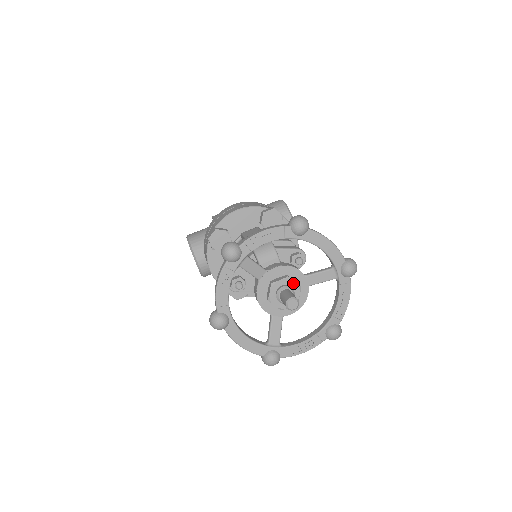
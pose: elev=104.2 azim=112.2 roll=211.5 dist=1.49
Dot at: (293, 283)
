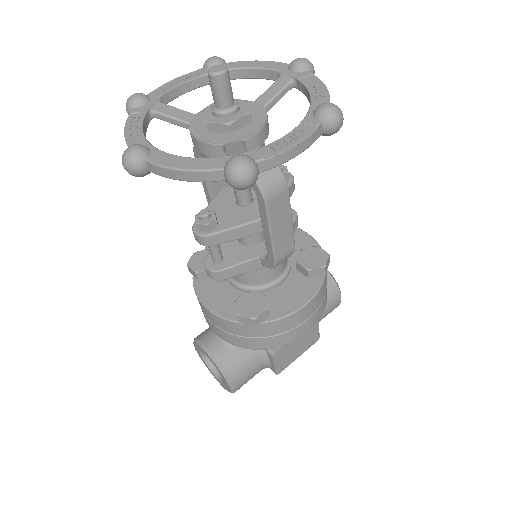
Dot at: occluded
